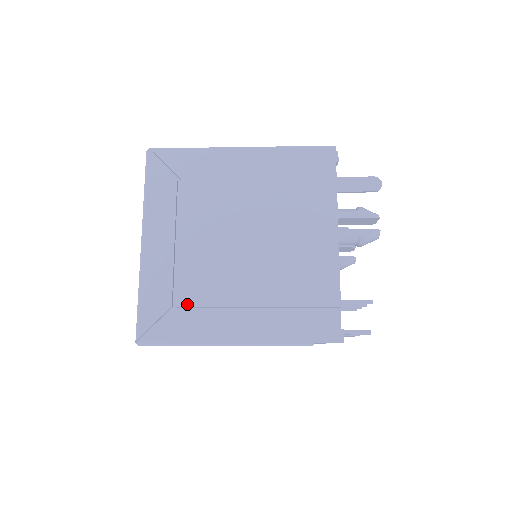
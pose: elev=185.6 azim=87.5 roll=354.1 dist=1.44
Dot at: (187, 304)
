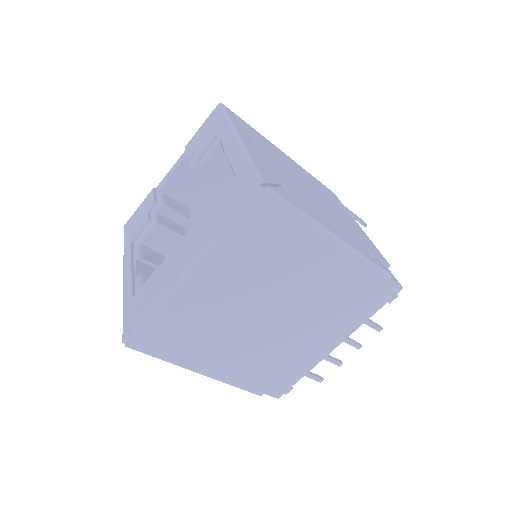
Dot at: (294, 193)
